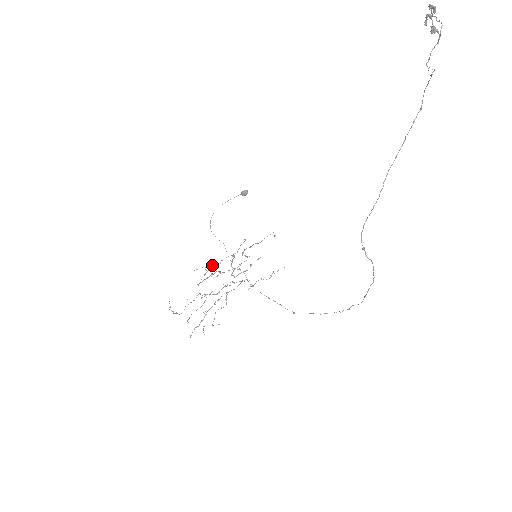
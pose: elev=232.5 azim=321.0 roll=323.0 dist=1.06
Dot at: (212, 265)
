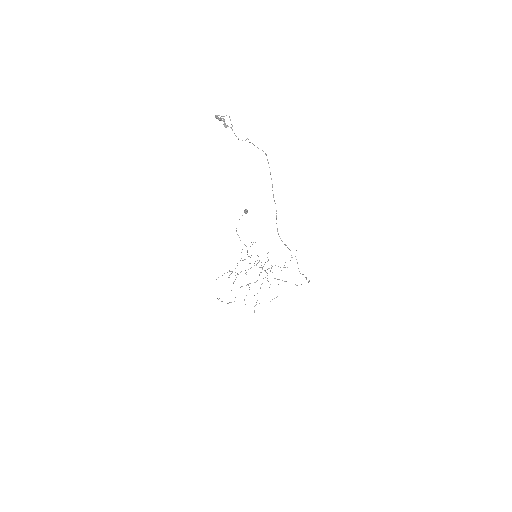
Dot at: occluded
